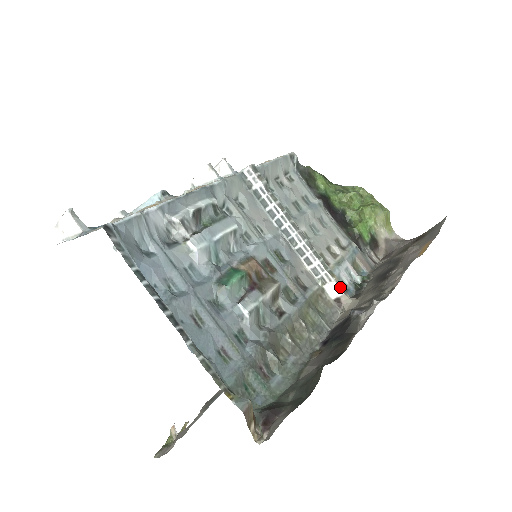
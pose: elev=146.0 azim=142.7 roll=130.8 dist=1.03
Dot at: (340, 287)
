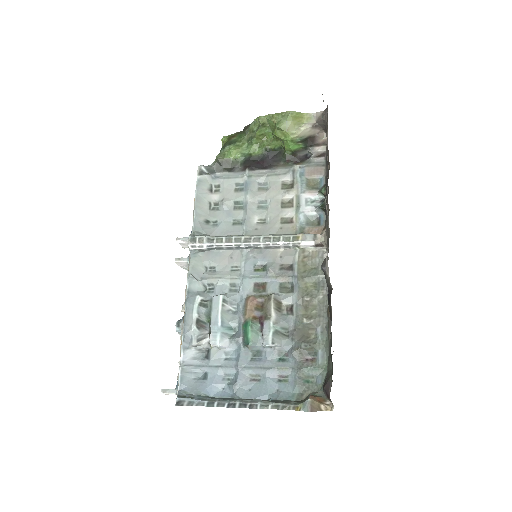
Dot at: (308, 239)
